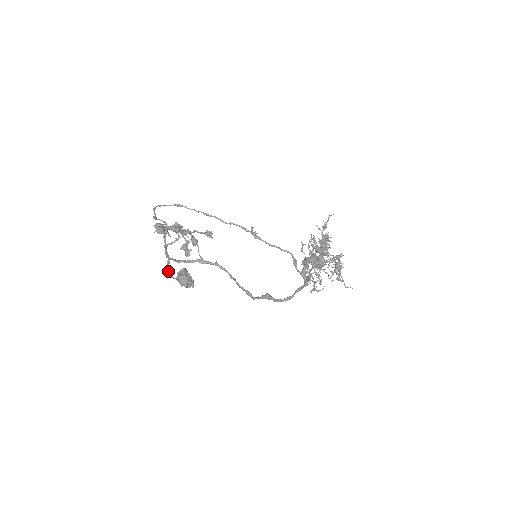
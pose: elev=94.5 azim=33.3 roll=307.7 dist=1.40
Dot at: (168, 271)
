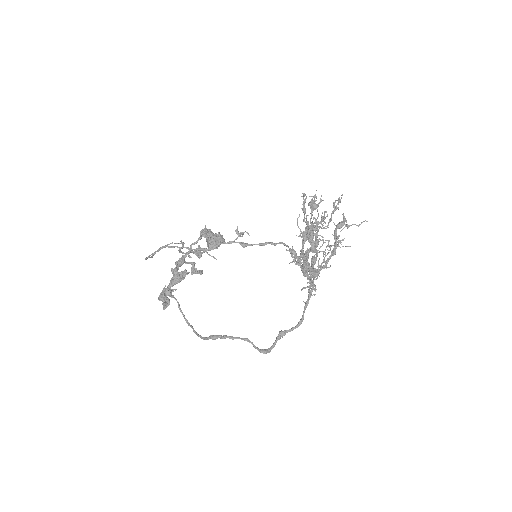
Dot at: occluded
